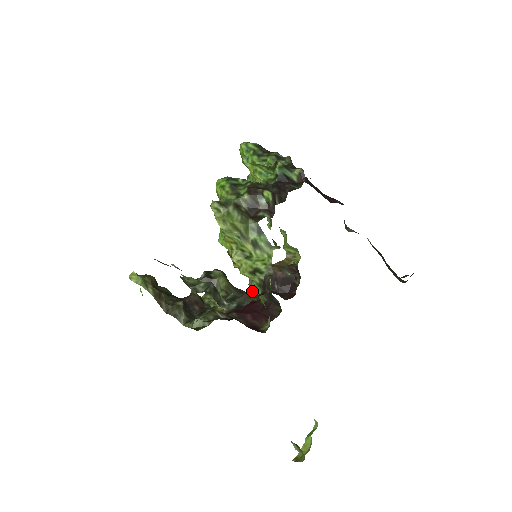
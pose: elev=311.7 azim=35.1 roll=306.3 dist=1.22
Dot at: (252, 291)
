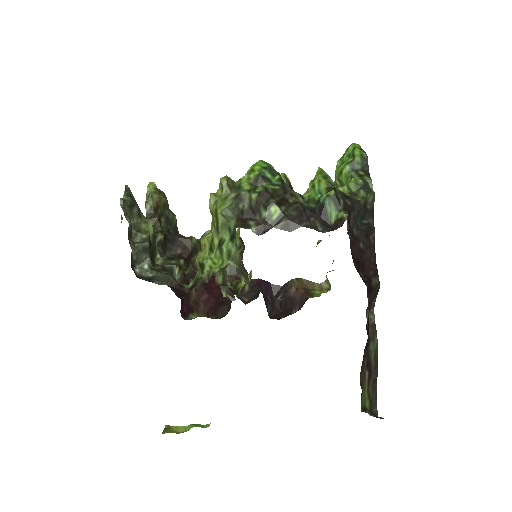
Dot at: (255, 281)
